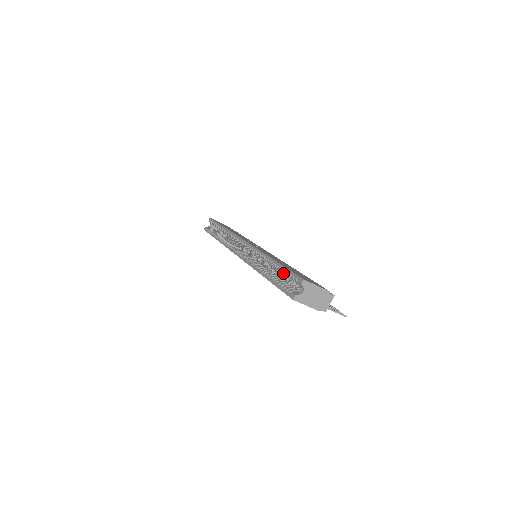
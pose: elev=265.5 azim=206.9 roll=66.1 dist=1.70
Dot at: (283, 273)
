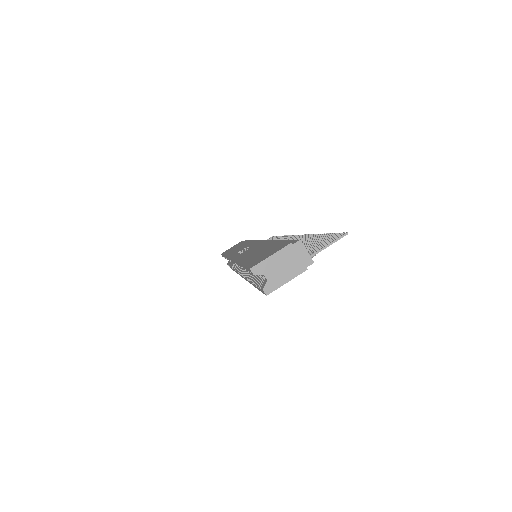
Dot at: occluded
